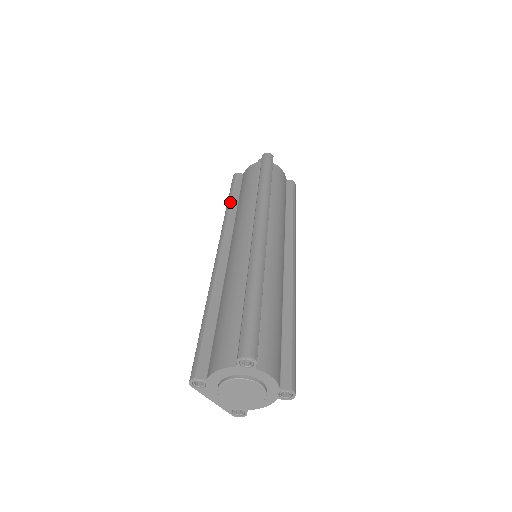
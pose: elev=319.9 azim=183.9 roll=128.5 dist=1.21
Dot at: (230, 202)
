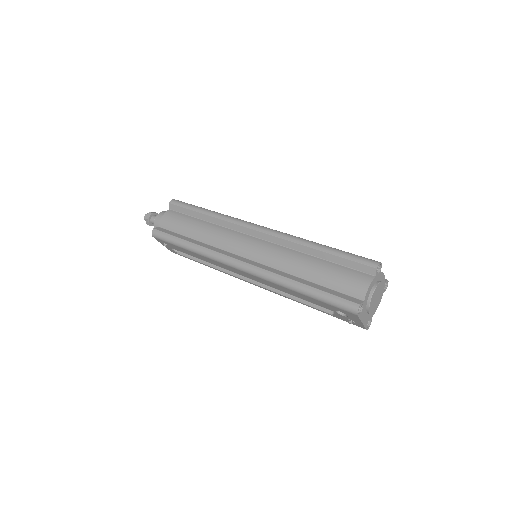
Dot at: (189, 241)
